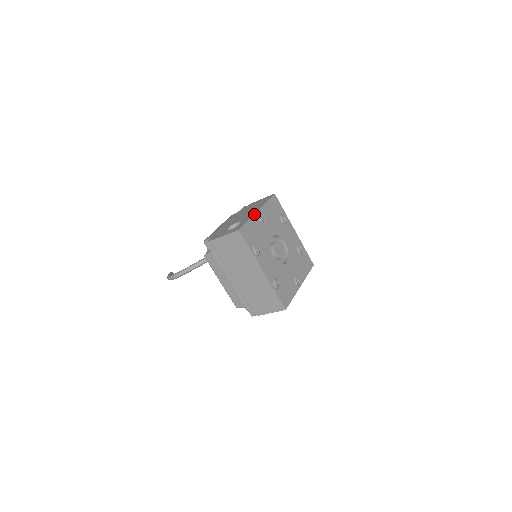
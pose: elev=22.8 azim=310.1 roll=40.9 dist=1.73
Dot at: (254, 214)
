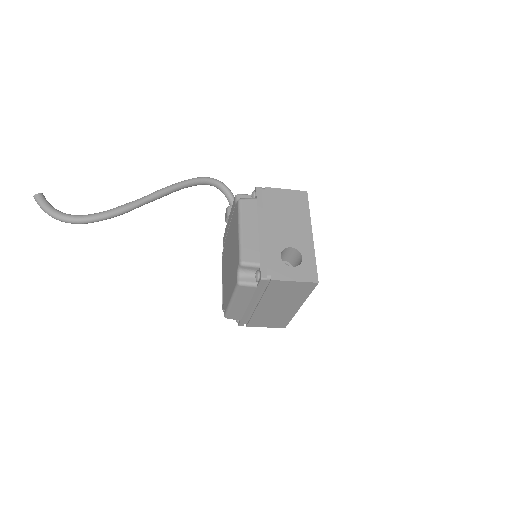
Dot at: occluded
